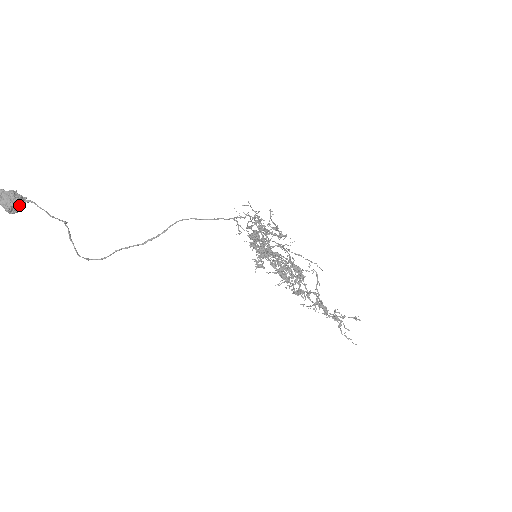
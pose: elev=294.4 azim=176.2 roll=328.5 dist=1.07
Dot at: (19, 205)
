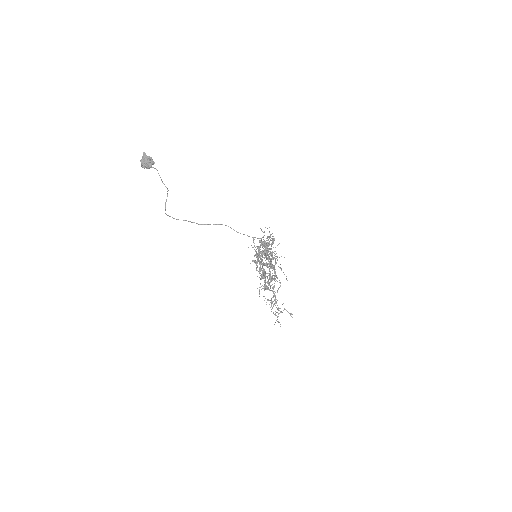
Dot at: occluded
